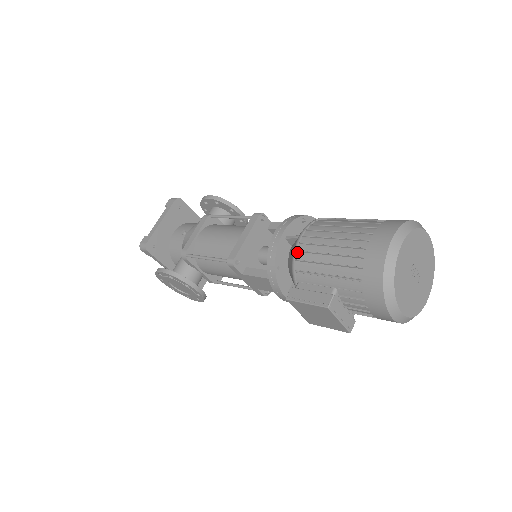
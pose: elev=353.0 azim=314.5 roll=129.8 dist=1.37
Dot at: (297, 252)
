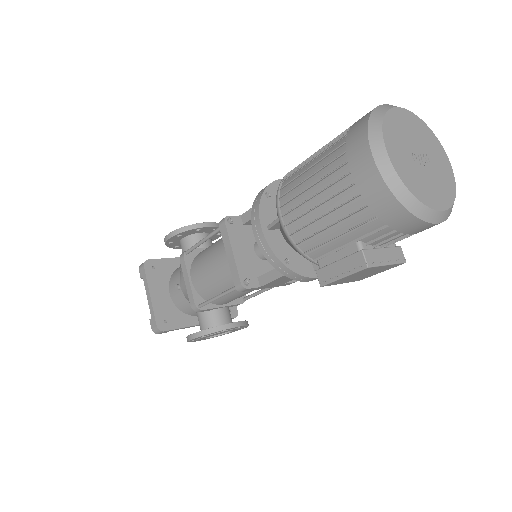
Dot at: (291, 236)
